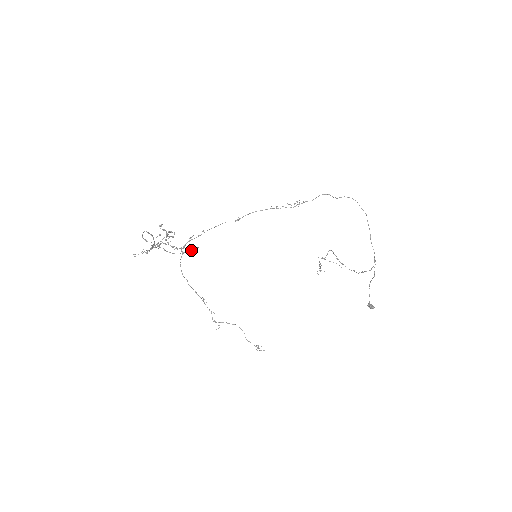
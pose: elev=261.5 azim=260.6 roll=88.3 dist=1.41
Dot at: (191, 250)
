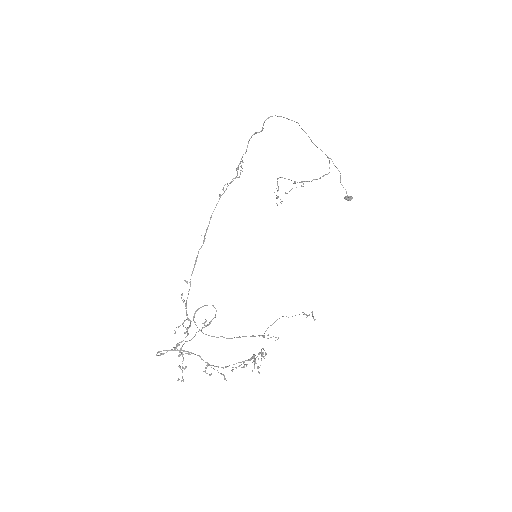
Dot at: (215, 317)
